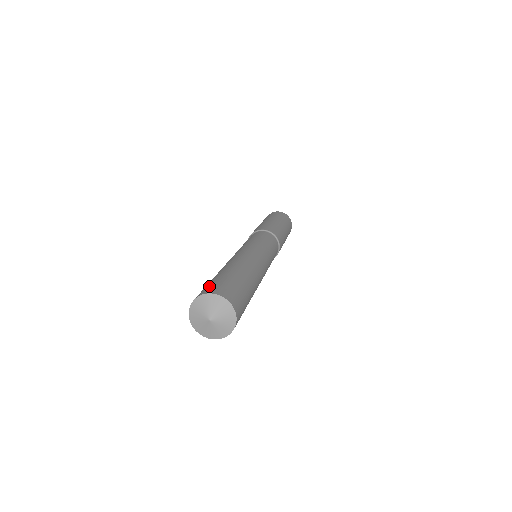
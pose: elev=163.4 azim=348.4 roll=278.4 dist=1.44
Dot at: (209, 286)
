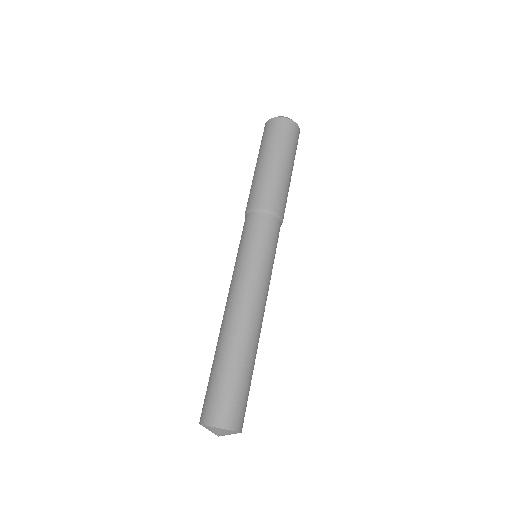
Dot at: occluded
